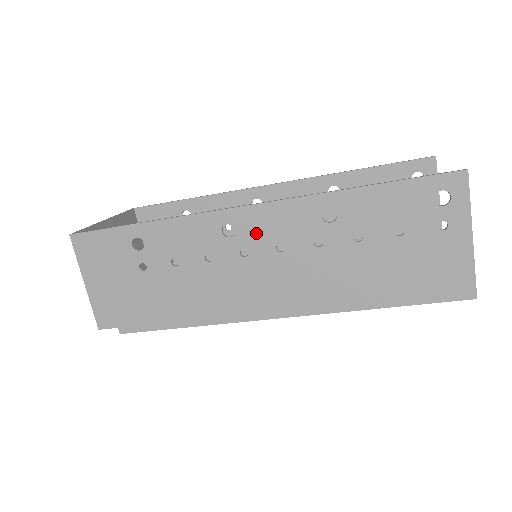
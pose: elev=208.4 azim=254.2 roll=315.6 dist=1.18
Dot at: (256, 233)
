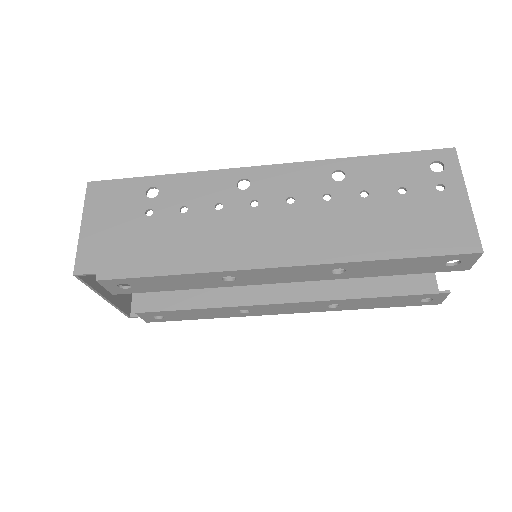
Dot at: (269, 187)
